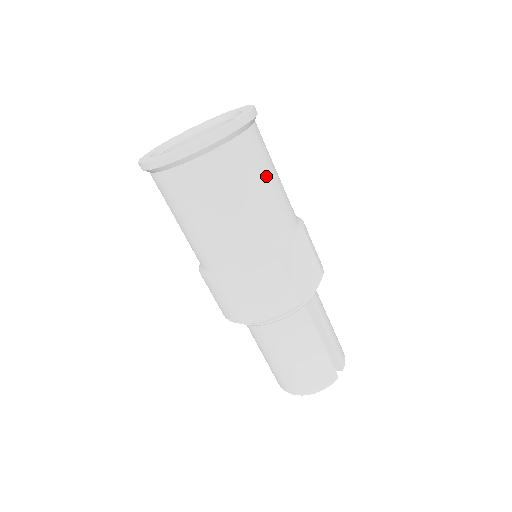
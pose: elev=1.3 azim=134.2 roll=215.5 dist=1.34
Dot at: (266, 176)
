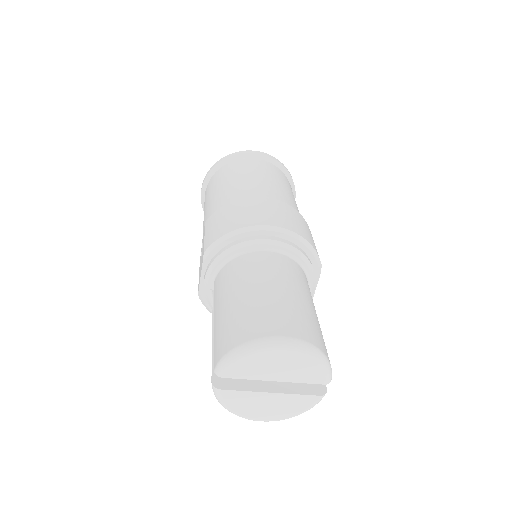
Dot at: occluded
